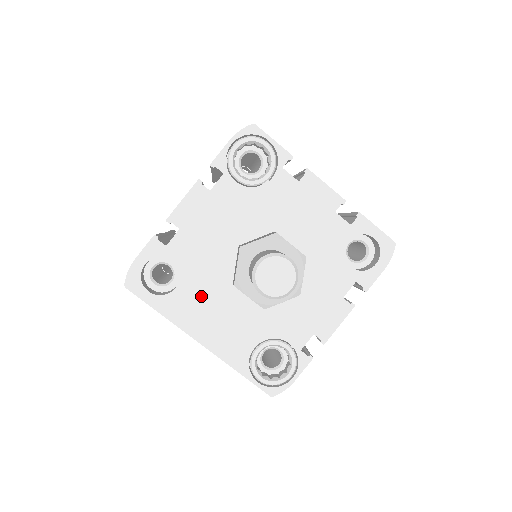
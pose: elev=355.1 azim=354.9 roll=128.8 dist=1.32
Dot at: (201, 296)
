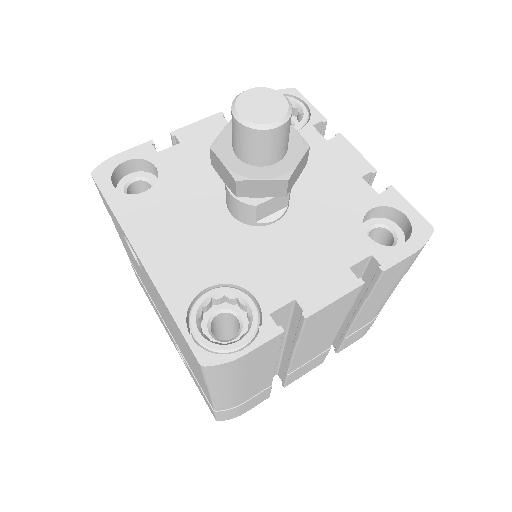
Dot at: (169, 208)
